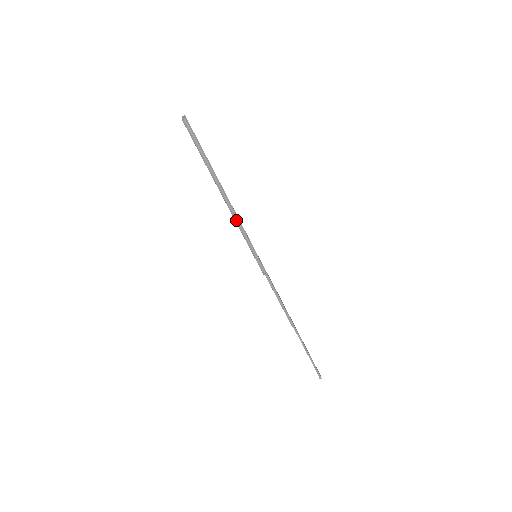
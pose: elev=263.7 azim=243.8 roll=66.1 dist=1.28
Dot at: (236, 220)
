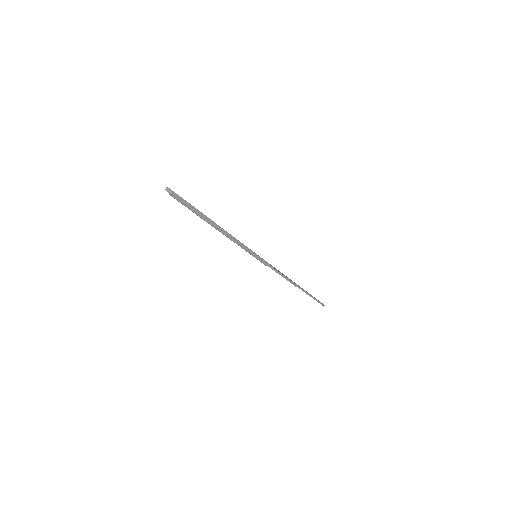
Dot at: (236, 242)
